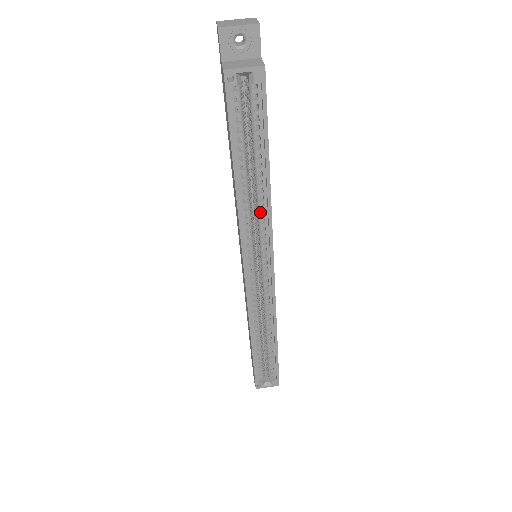
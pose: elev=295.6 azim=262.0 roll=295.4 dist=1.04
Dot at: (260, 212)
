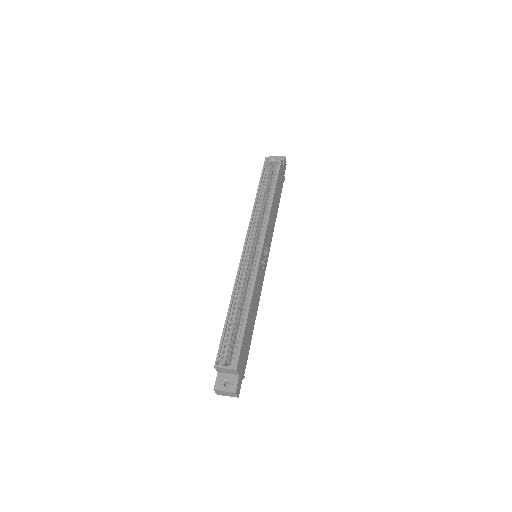
Dot at: (265, 215)
